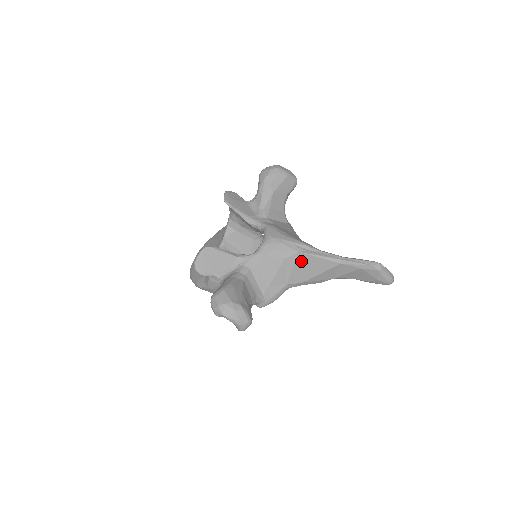
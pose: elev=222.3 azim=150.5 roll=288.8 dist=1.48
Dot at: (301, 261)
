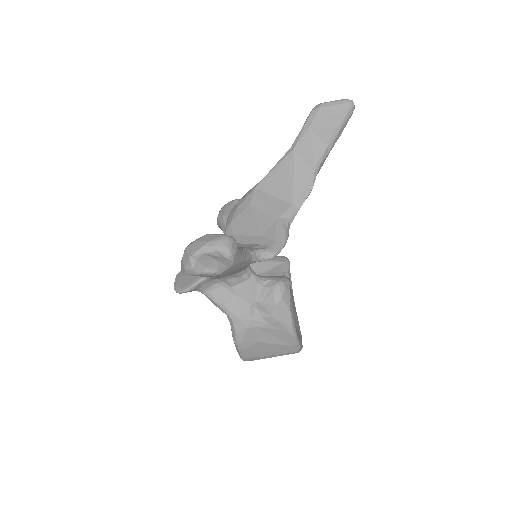
Dot at: (267, 191)
